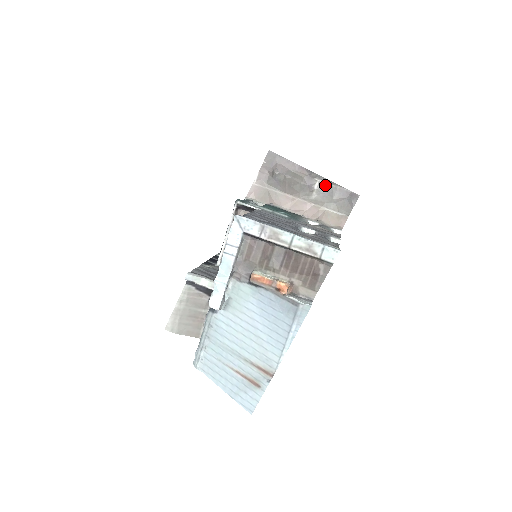
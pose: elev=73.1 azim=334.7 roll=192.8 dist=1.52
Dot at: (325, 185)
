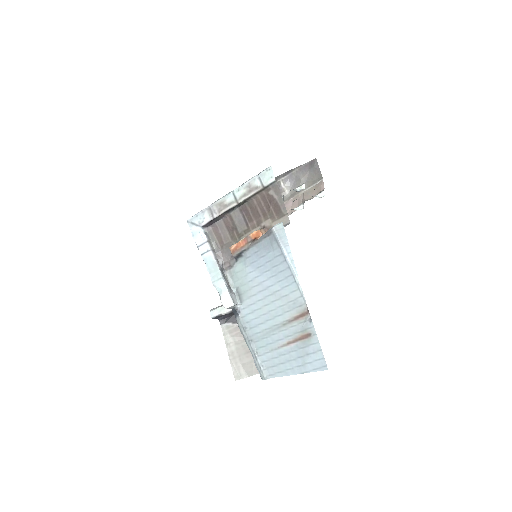
Dot at: (288, 178)
